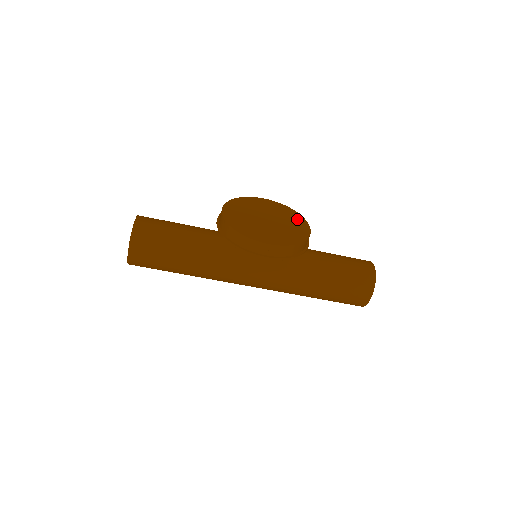
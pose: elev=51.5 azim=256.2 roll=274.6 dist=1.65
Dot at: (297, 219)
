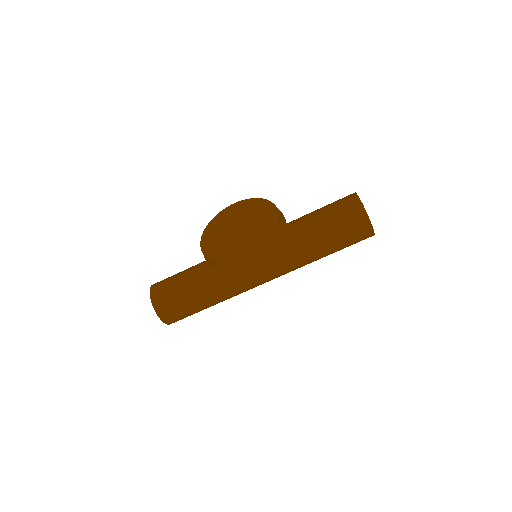
Dot at: (265, 208)
